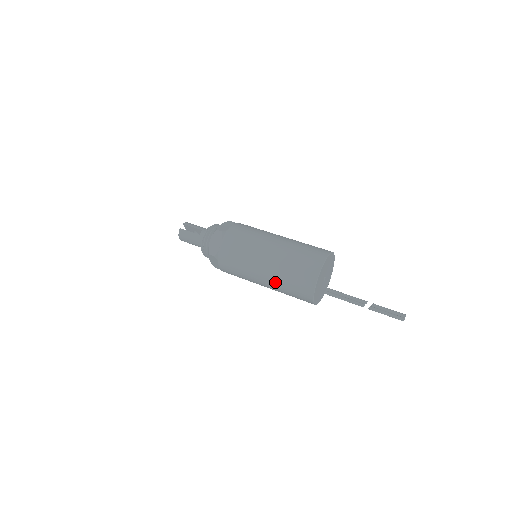
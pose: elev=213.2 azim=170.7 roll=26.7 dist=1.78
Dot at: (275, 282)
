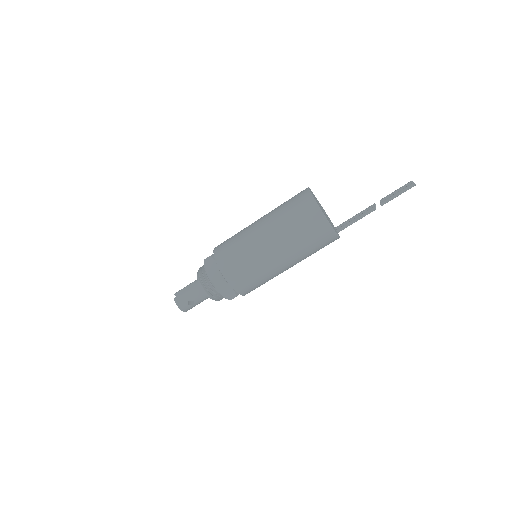
Dot at: (287, 243)
